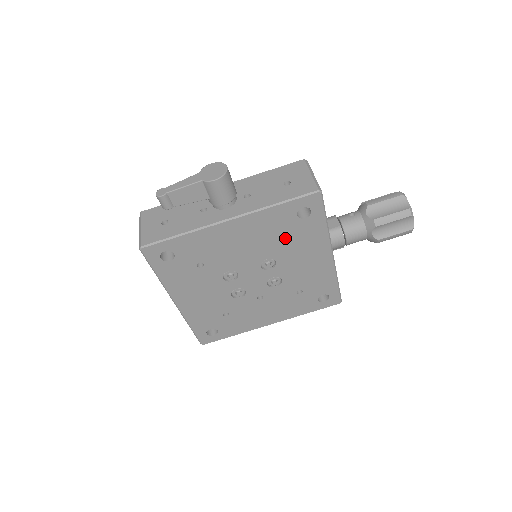
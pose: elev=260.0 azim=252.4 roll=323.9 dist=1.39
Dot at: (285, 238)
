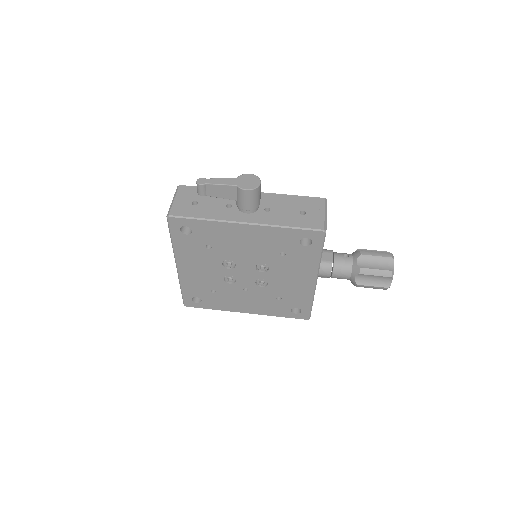
Dot at: (284, 254)
